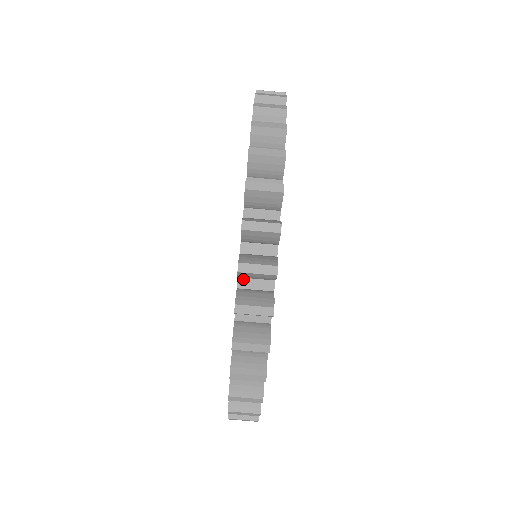
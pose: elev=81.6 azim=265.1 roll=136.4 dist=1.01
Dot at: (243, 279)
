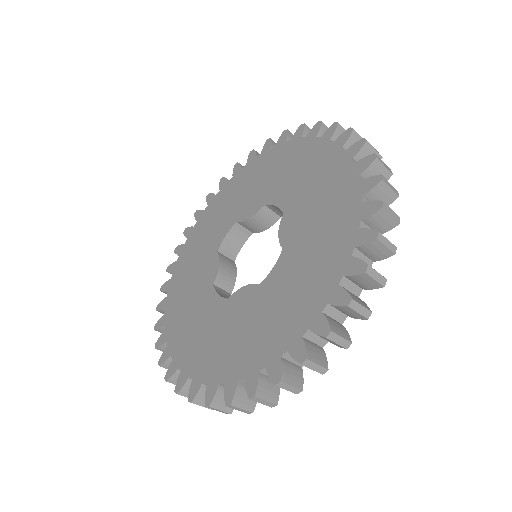
Dot at: (330, 306)
